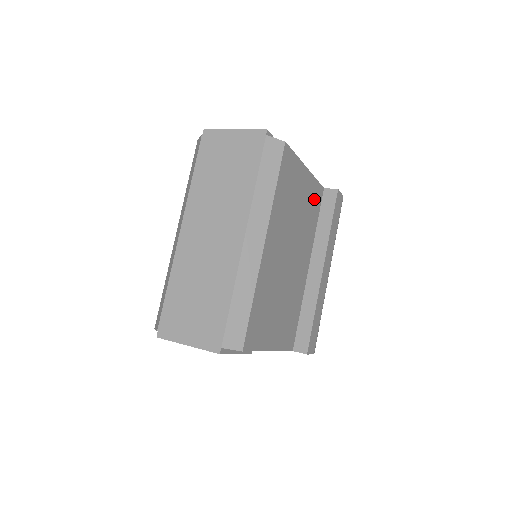
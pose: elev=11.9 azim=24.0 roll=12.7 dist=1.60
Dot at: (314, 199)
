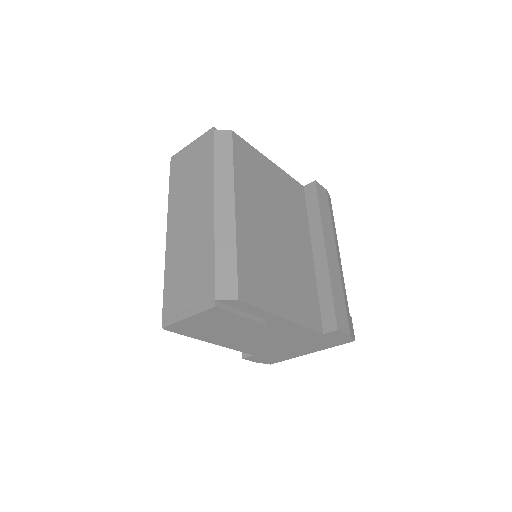
Dot at: (293, 191)
